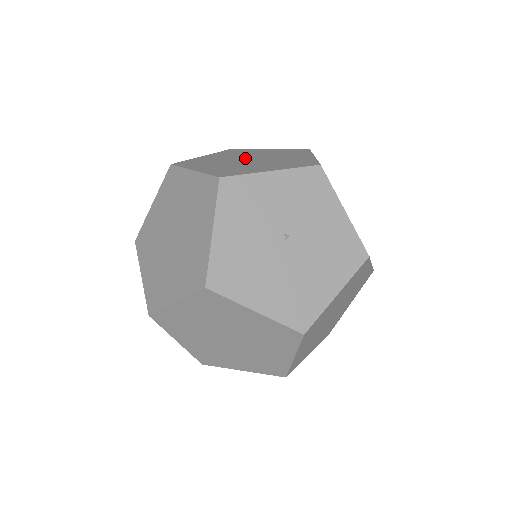
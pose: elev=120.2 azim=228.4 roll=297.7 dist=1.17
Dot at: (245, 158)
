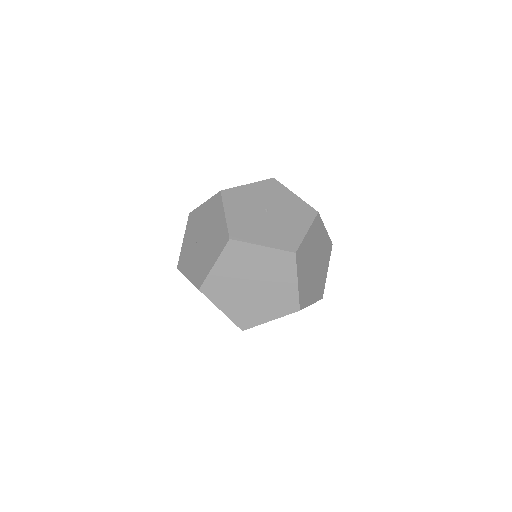
Dot at: occluded
